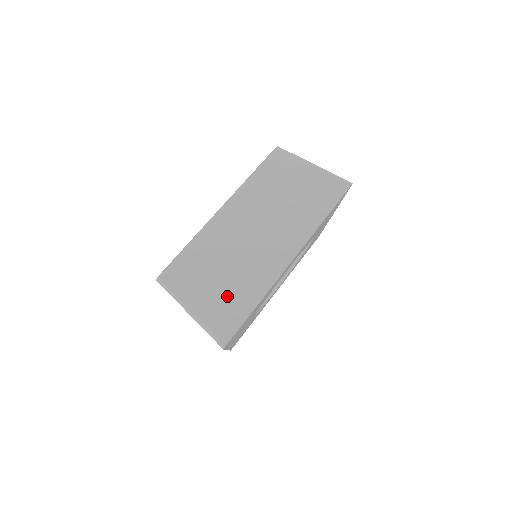
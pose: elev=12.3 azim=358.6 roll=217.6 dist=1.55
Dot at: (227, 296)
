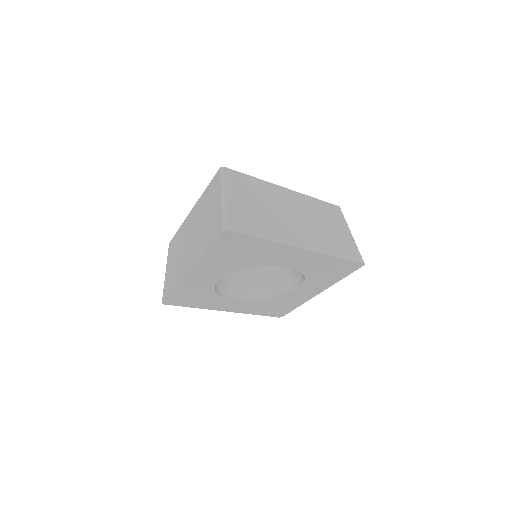
Dot at: (252, 216)
